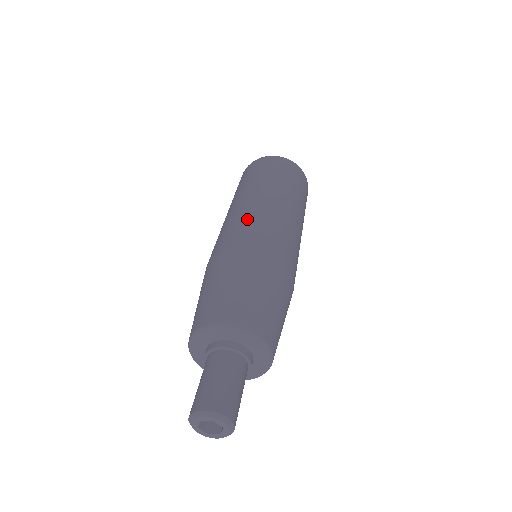
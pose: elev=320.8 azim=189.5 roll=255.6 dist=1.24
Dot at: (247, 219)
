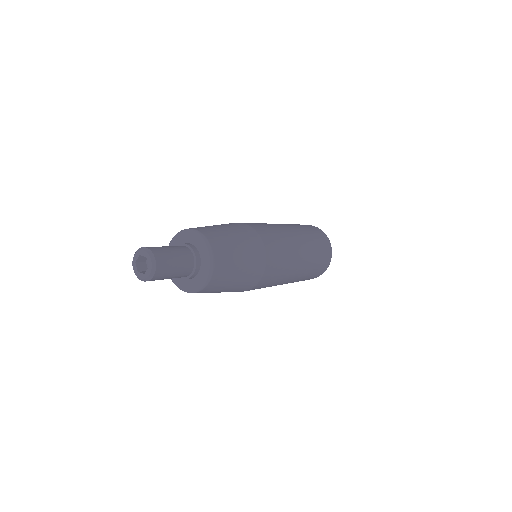
Dot at: (264, 224)
